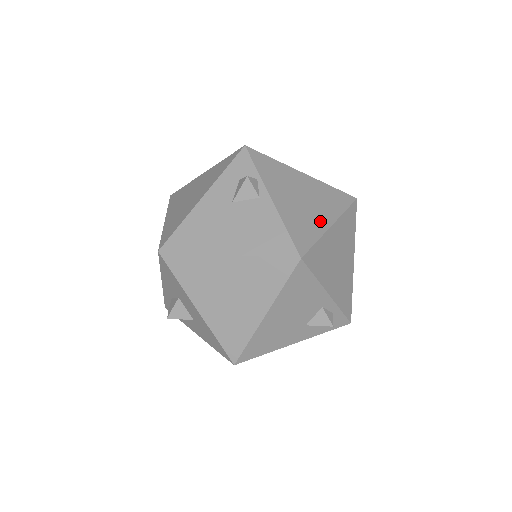
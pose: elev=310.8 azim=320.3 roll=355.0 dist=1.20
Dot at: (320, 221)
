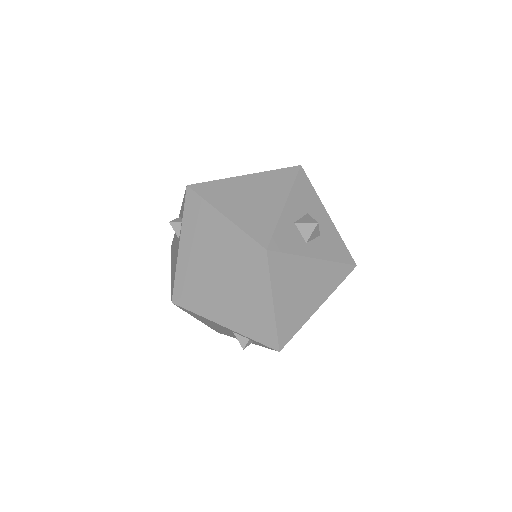
Dot at: (207, 272)
